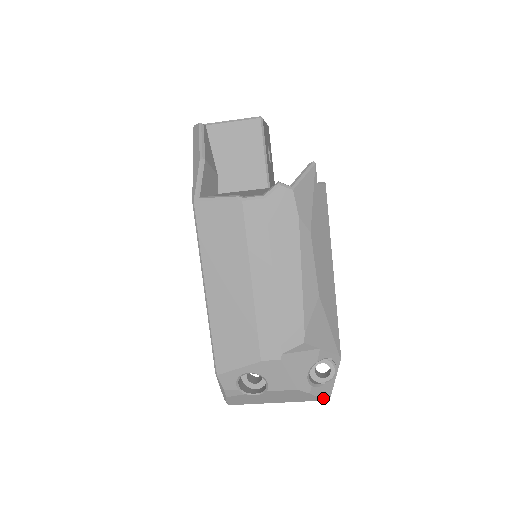
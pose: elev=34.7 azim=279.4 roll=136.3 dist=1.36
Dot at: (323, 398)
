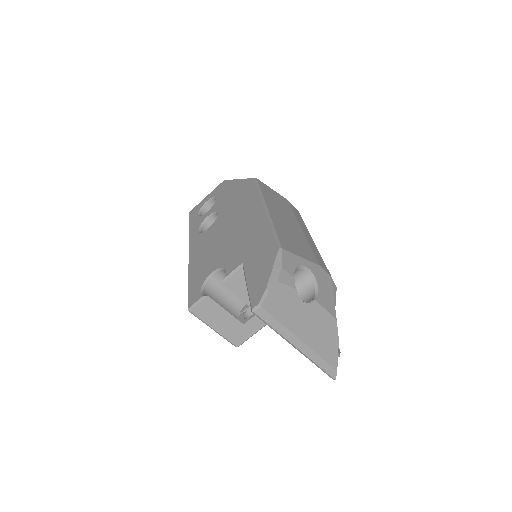
Dot at: occluded
